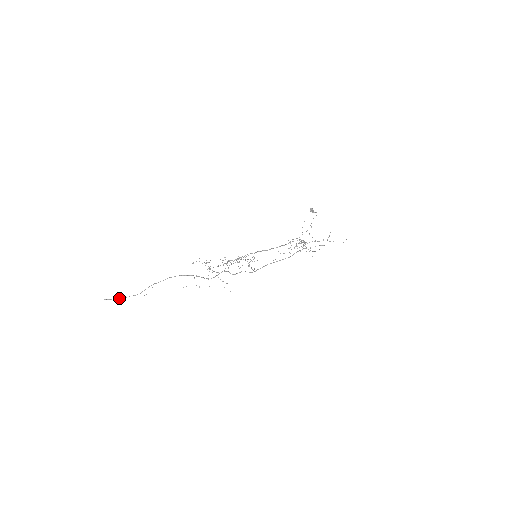
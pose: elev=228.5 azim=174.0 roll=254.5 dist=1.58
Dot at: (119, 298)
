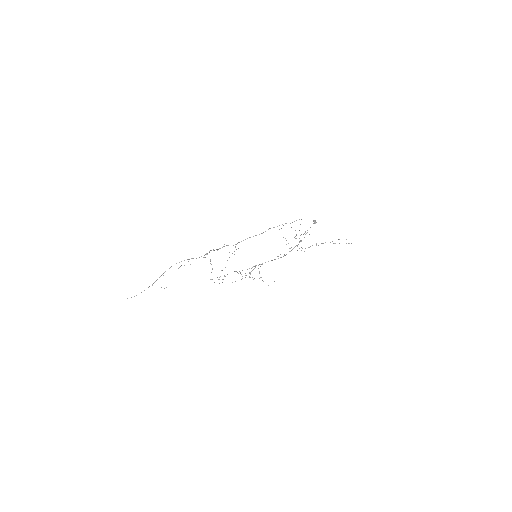
Dot at: occluded
